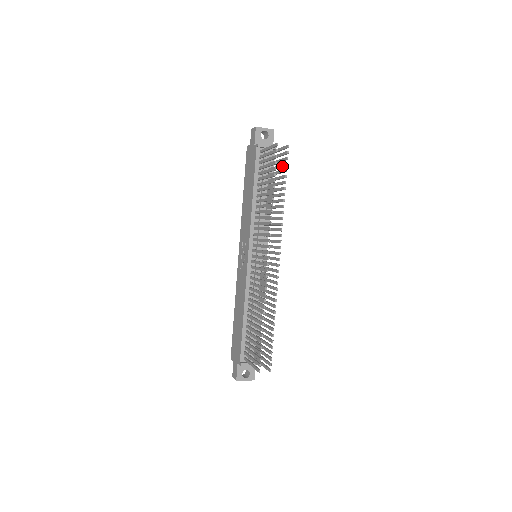
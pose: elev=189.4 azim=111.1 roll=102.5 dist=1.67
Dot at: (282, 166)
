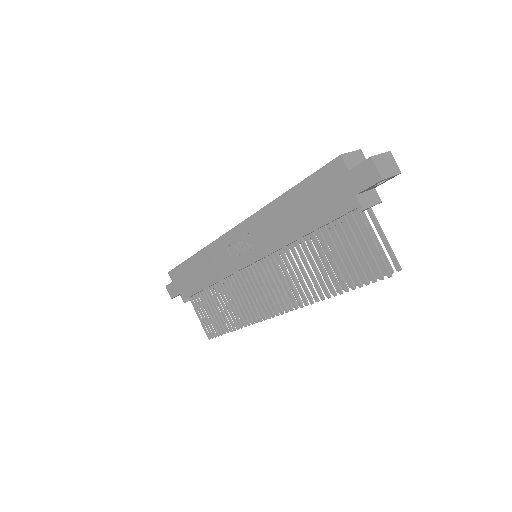
Dot at: occluded
